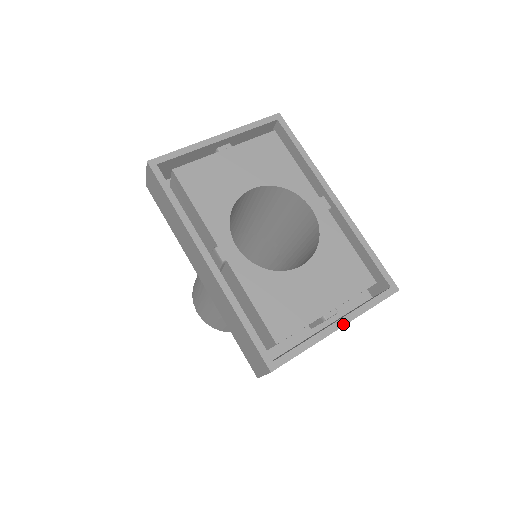
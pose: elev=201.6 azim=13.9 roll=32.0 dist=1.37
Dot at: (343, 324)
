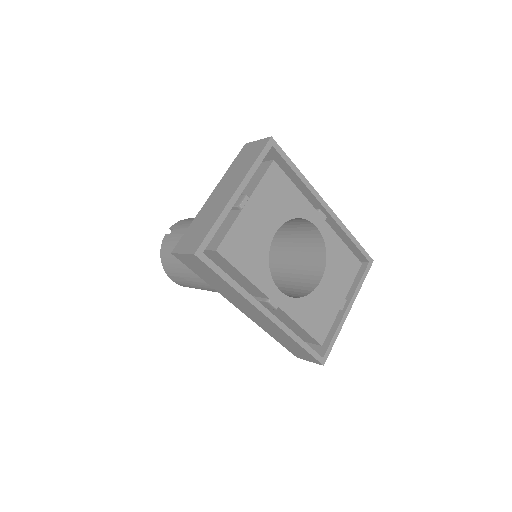
Dot at: (351, 307)
